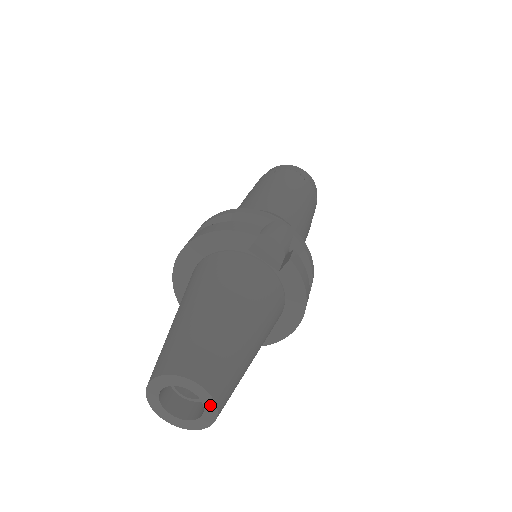
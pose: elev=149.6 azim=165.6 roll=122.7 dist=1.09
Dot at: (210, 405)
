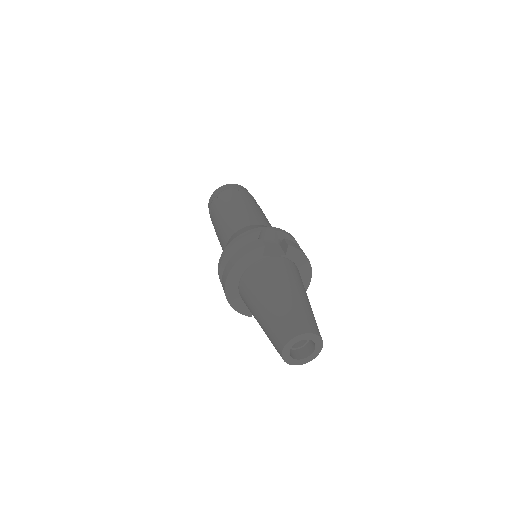
Dot at: (317, 339)
